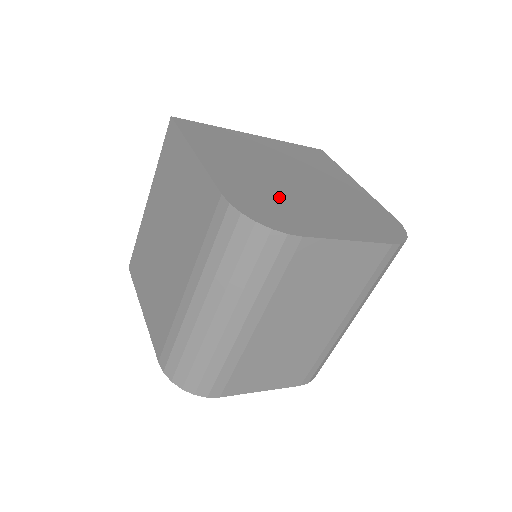
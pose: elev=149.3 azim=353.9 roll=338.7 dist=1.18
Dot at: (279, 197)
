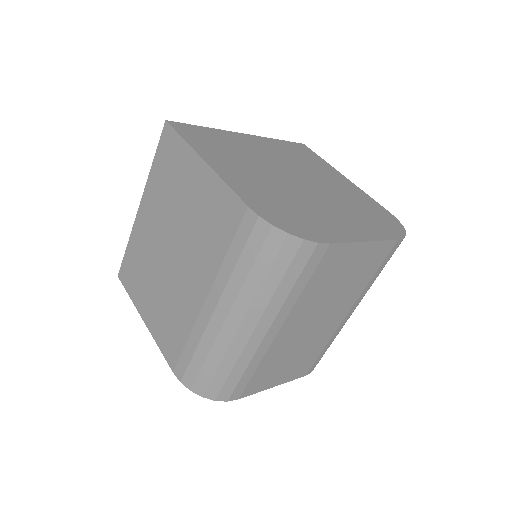
Dot at: (294, 203)
